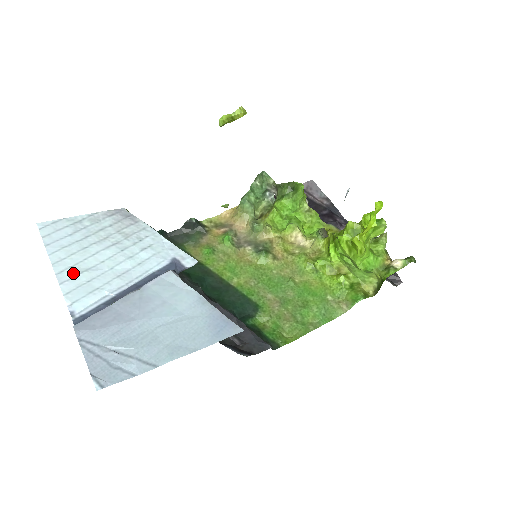
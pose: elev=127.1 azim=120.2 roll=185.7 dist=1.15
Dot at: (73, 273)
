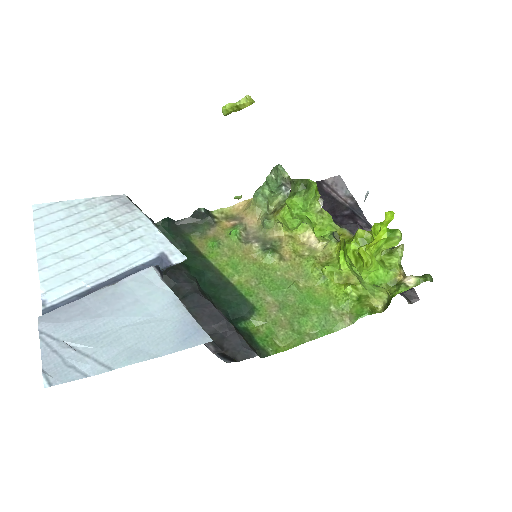
Dot at: (55, 260)
